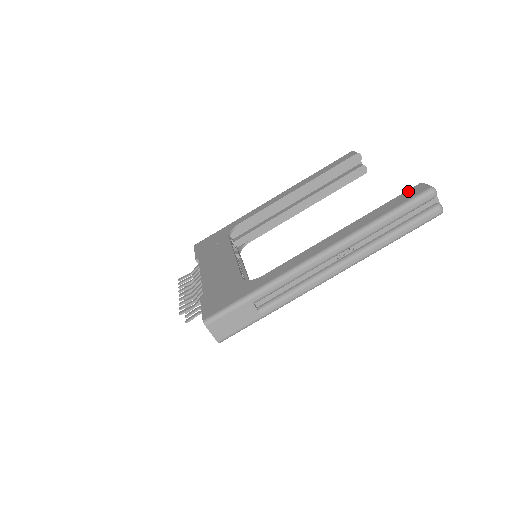
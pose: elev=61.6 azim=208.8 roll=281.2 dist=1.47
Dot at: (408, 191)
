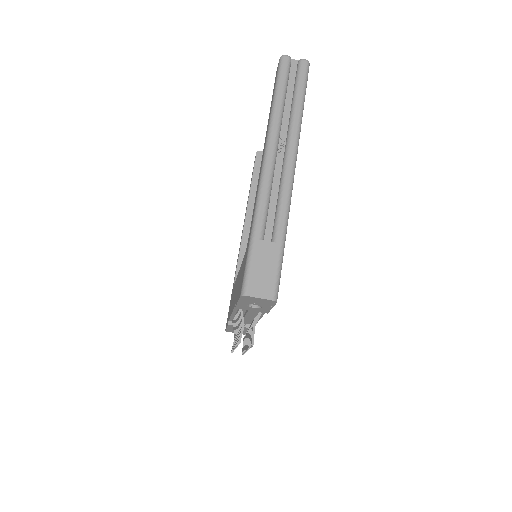
Dot at: occluded
